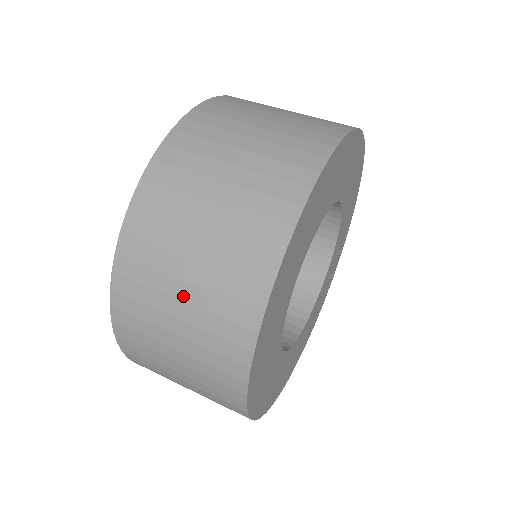
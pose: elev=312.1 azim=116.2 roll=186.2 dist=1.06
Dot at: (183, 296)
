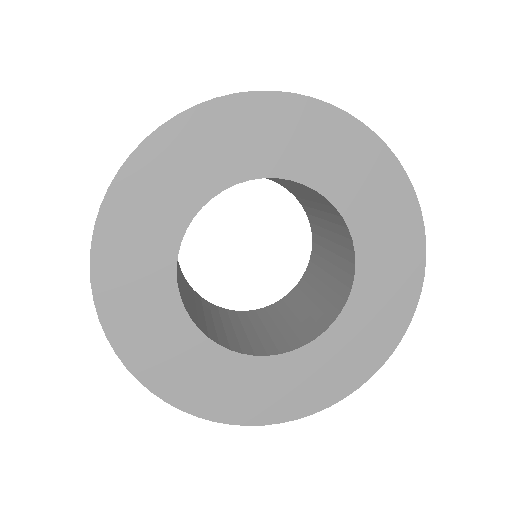
Dot at: occluded
